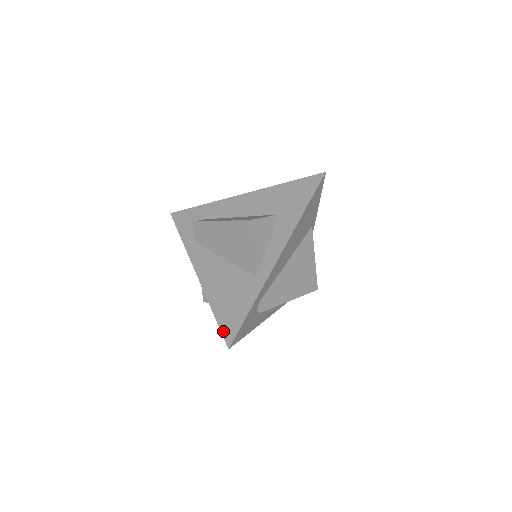
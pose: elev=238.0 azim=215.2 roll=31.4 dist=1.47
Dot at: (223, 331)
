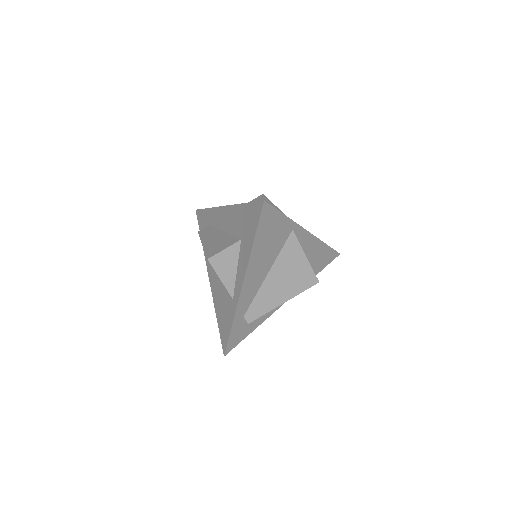
Dot at: (221, 340)
